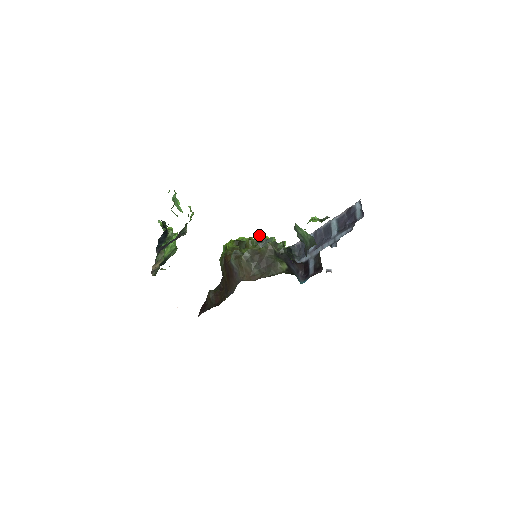
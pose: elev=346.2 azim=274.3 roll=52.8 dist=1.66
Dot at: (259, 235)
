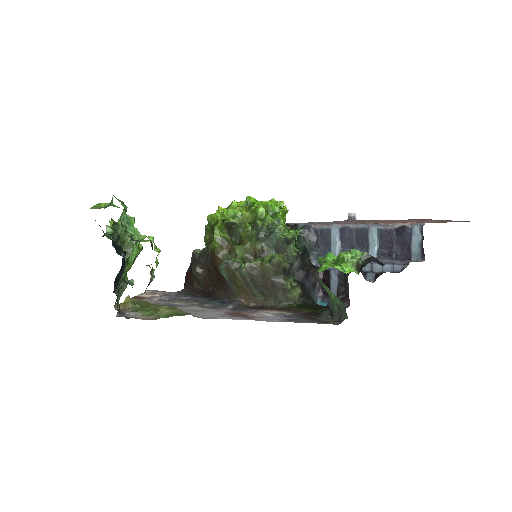
Dot at: (259, 211)
